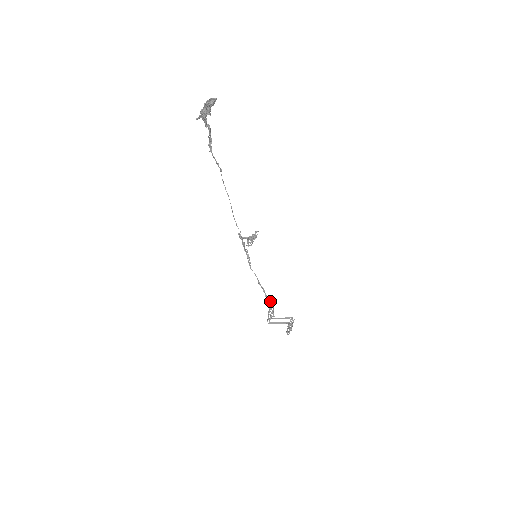
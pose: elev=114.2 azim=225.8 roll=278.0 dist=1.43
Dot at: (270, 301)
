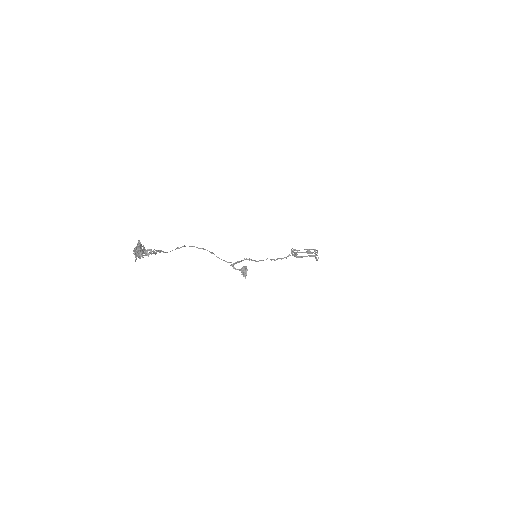
Dot at: occluded
